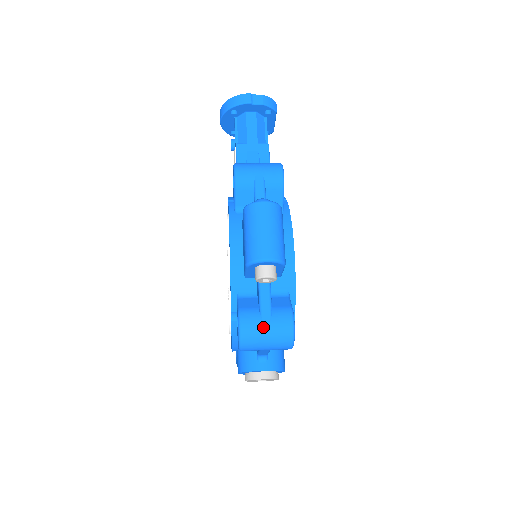
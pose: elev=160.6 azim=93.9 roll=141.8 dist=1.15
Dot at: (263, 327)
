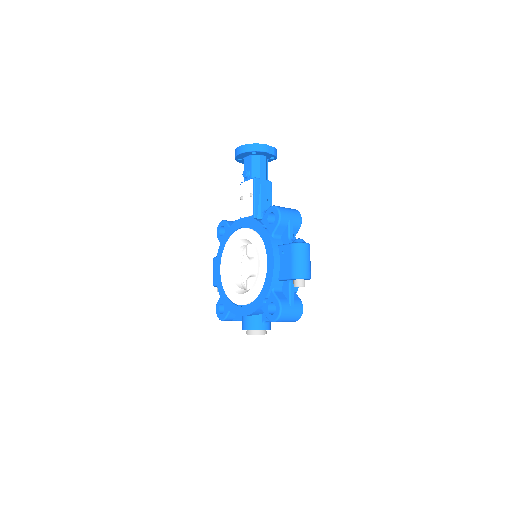
Dot at: (291, 311)
